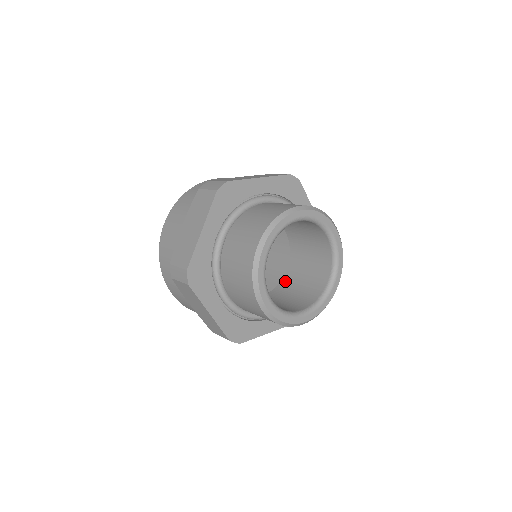
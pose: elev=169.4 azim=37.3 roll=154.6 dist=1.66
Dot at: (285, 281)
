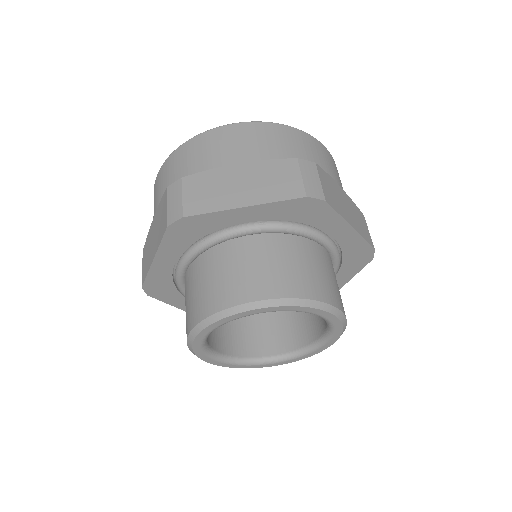
Dot at: occluded
